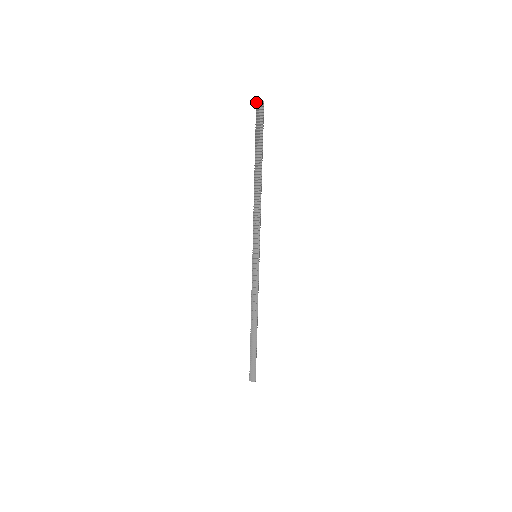
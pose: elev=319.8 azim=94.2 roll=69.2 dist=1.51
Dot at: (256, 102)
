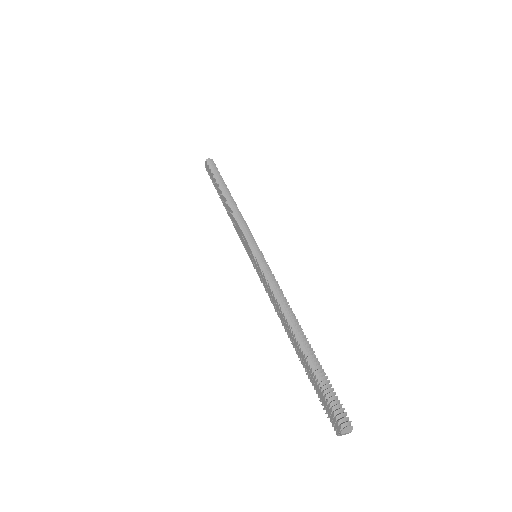
Dot at: (206, 159)
